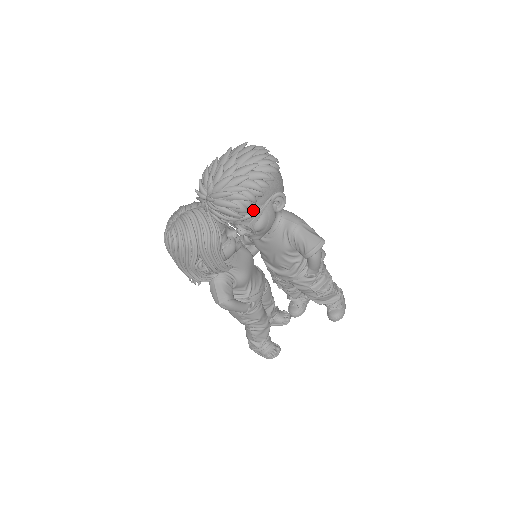
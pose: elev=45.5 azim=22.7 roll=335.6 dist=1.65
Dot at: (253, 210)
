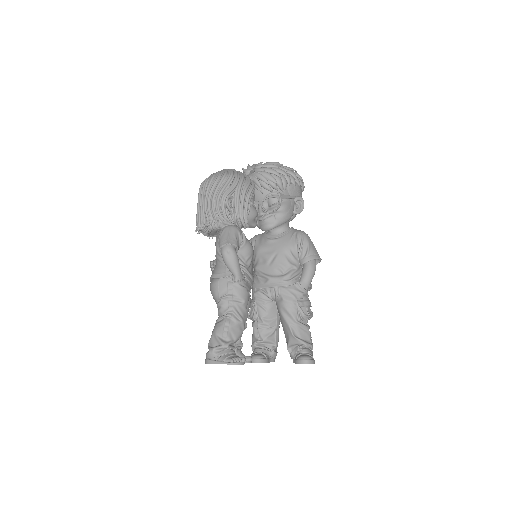
Dot at: (284, 192)
